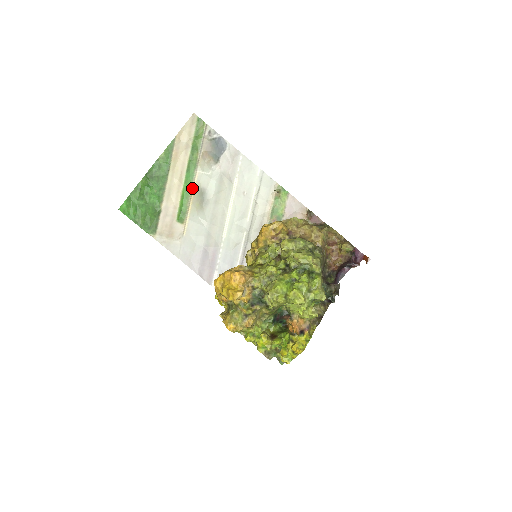
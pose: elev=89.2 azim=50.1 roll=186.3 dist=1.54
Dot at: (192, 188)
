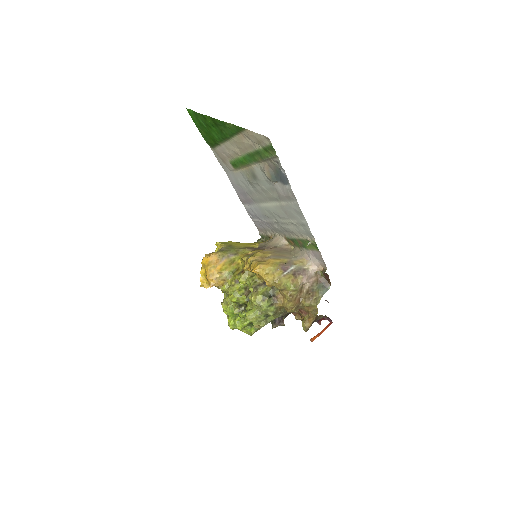
Dot at: (248, 165)
